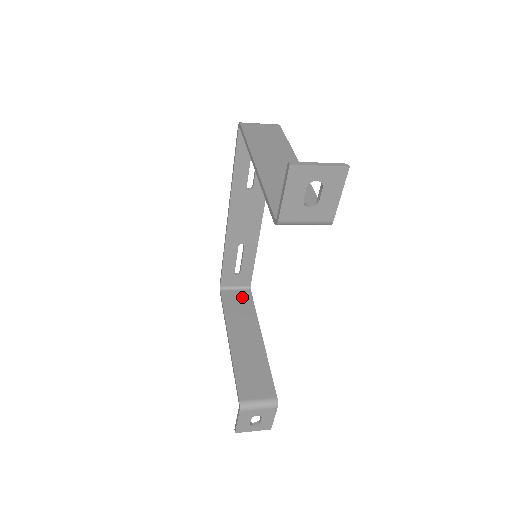
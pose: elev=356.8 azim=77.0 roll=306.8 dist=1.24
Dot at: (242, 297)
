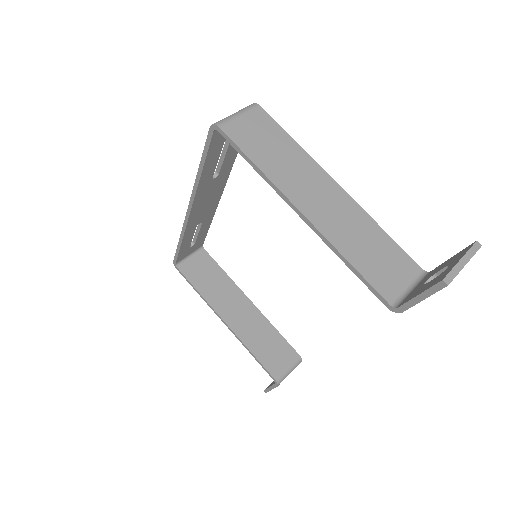
Dot at: (203, 264)
